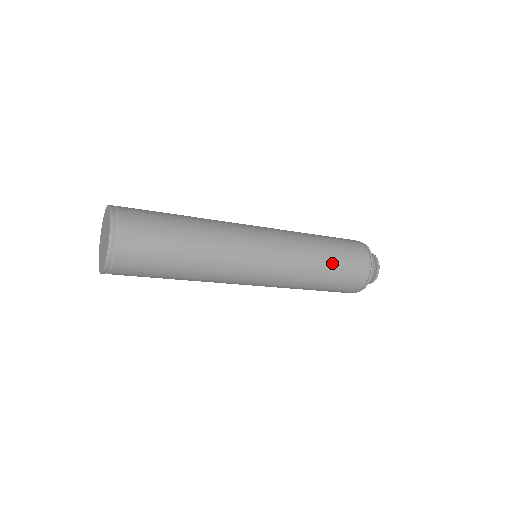
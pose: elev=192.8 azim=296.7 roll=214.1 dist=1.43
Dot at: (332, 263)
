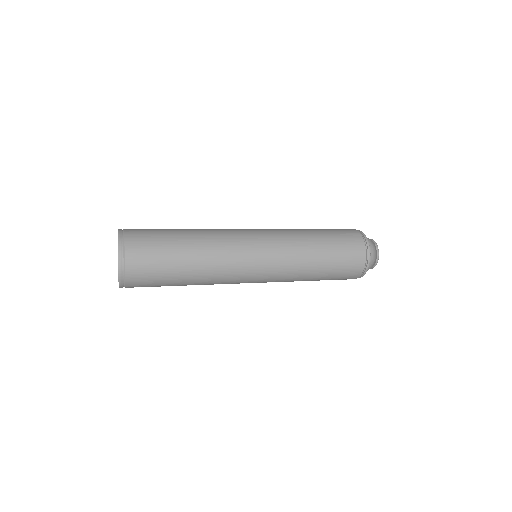
Dot at: (326, 265)
